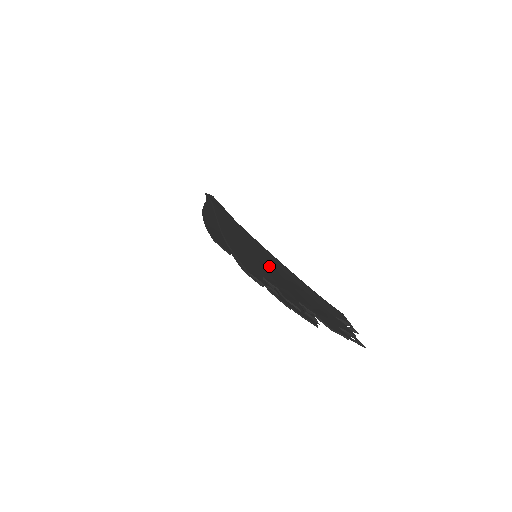
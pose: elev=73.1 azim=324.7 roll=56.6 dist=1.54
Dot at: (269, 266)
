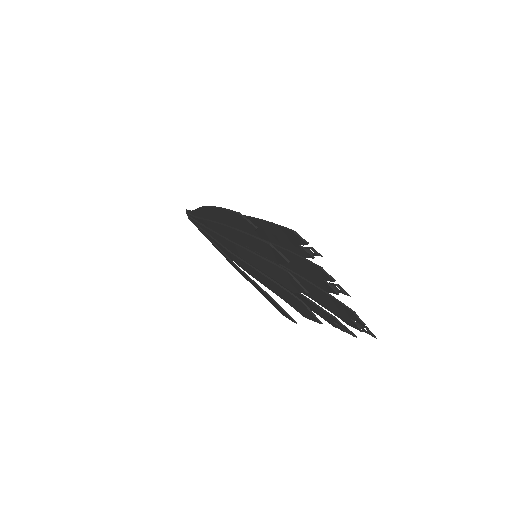
Dot at: occluded
